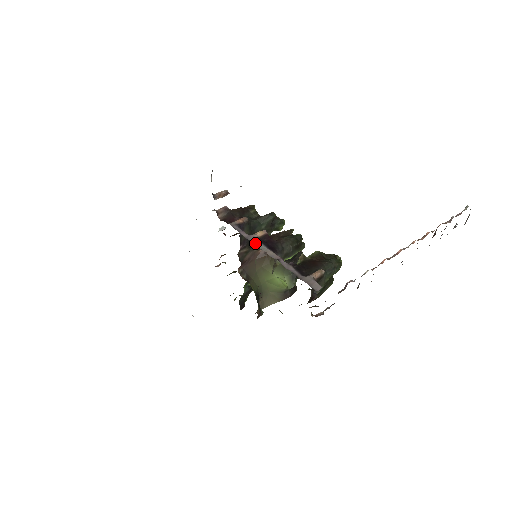
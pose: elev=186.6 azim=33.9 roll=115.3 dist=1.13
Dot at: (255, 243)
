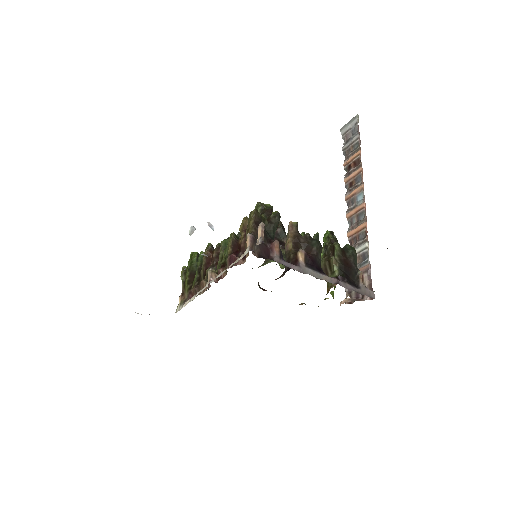
Dot at: (311, 274)
